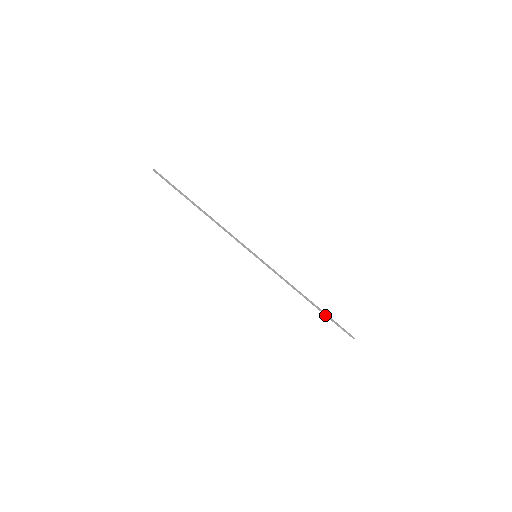
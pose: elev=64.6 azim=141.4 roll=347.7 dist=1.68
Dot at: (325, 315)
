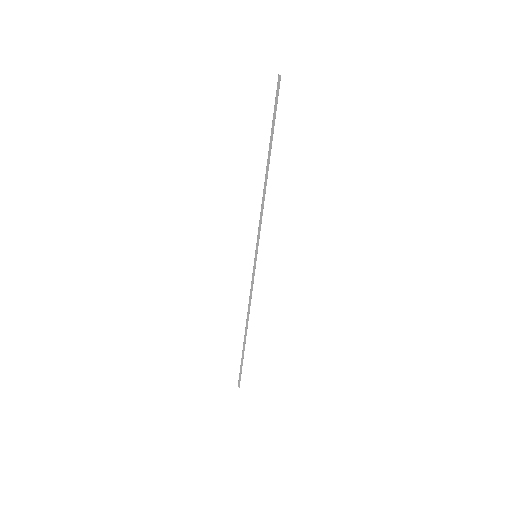
Dot at: (243, 352)
